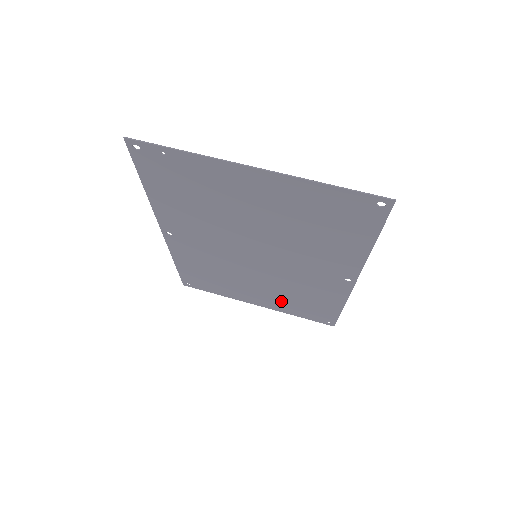
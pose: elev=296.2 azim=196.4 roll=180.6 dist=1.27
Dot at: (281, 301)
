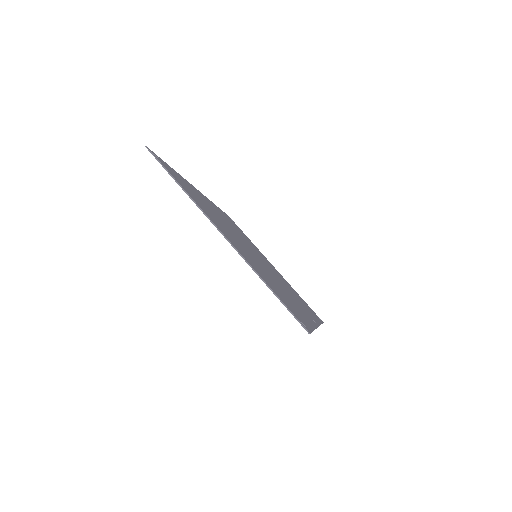
Dot at: occluded
